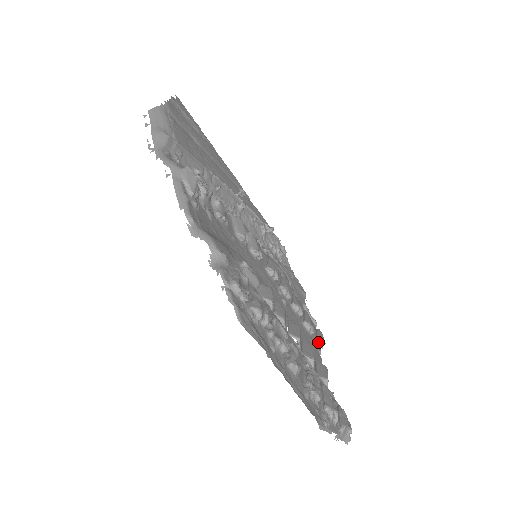
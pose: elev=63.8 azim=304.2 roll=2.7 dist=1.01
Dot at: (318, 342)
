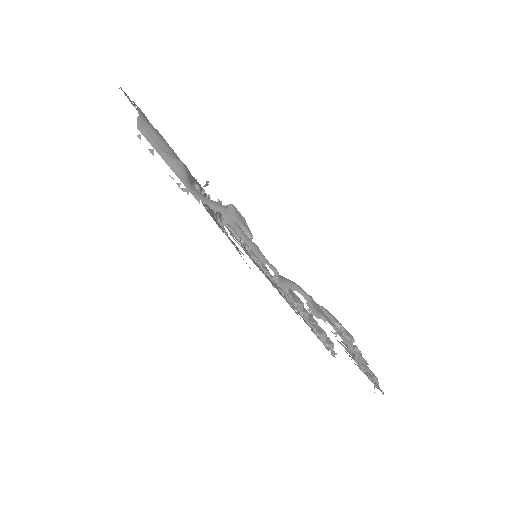
Dot at: occluded
